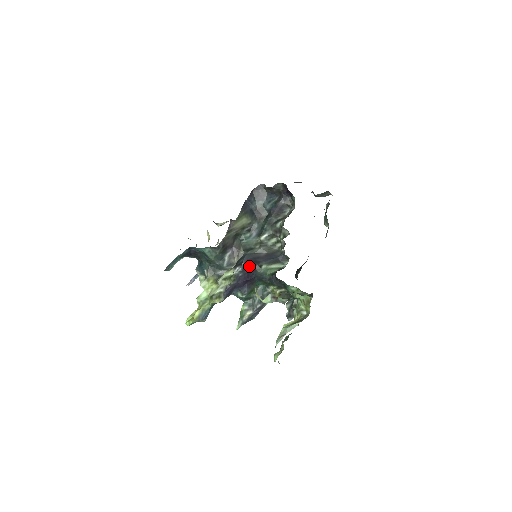
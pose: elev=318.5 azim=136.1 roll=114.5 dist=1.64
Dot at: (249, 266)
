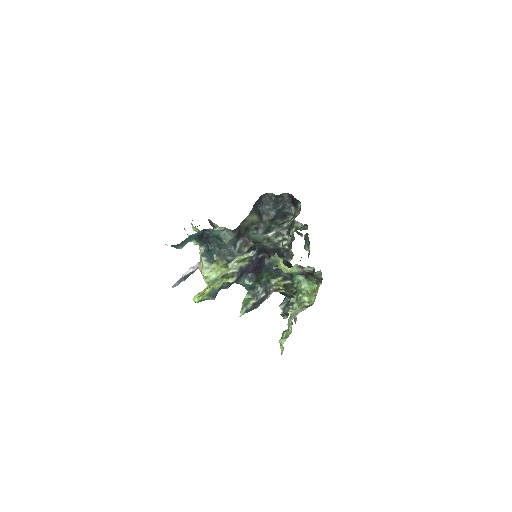
Dot at: (261, 253)
